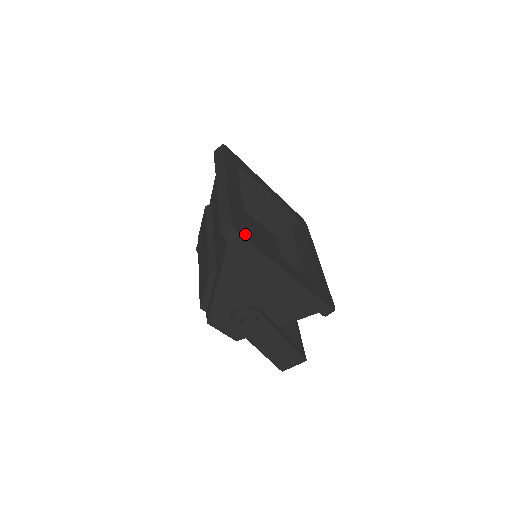
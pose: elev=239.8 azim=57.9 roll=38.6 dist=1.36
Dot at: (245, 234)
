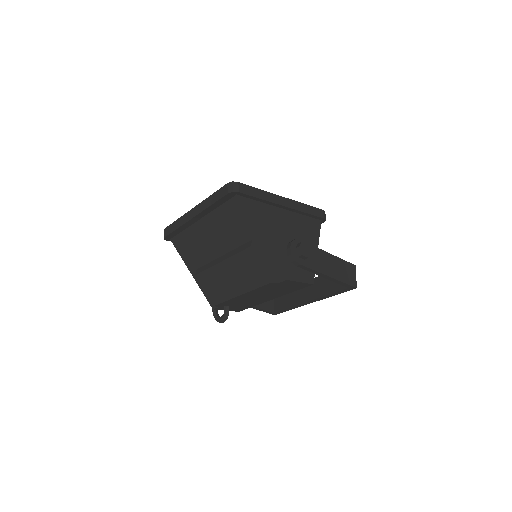
Dot at: occluded
